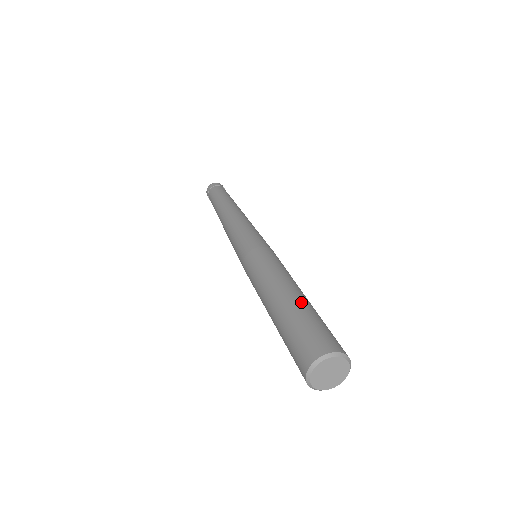
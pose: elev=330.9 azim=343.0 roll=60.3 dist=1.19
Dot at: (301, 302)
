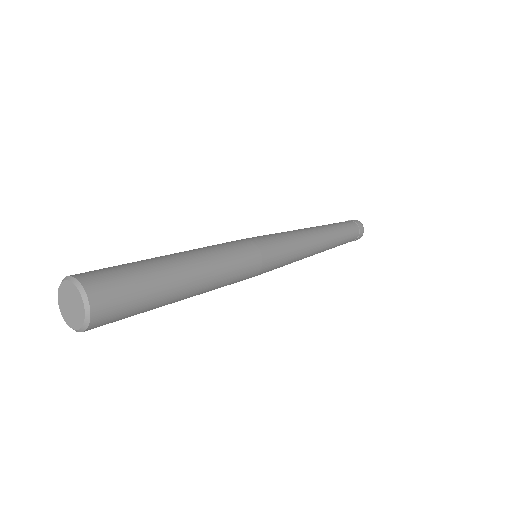
Dot at: (169, 272)
